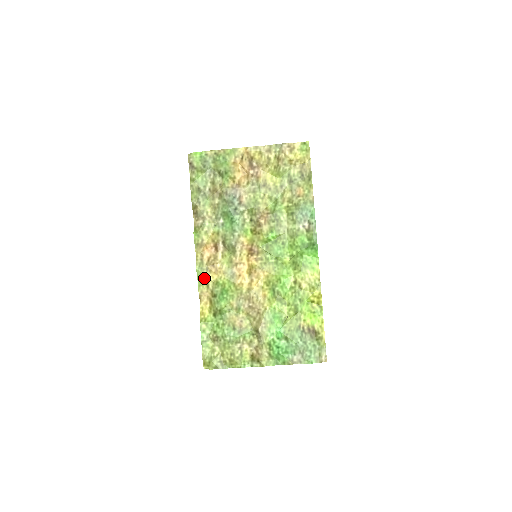
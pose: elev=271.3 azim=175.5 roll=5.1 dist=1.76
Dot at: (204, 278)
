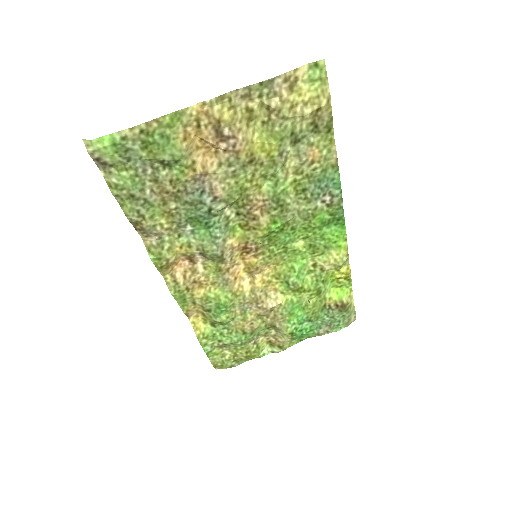
Dot at: (186, 299)
